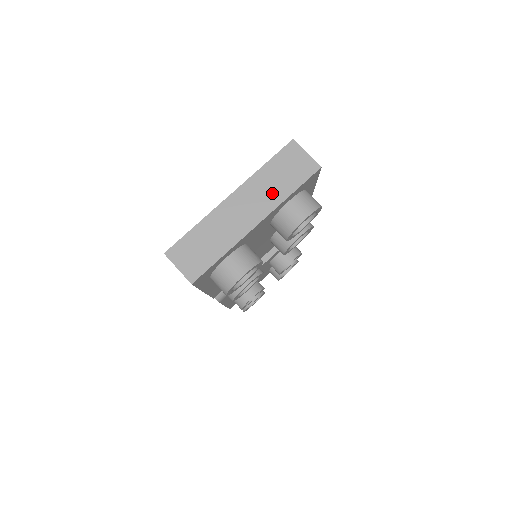
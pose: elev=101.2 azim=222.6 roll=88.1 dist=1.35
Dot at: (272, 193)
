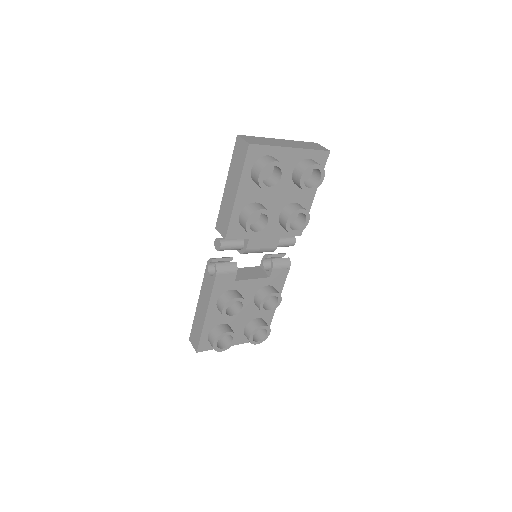
Dot at: (302, 146)
